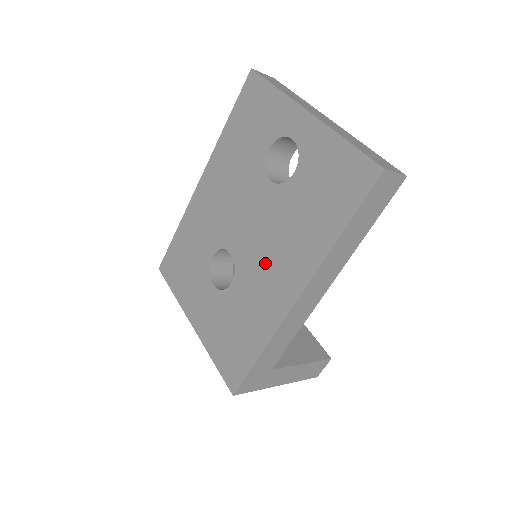
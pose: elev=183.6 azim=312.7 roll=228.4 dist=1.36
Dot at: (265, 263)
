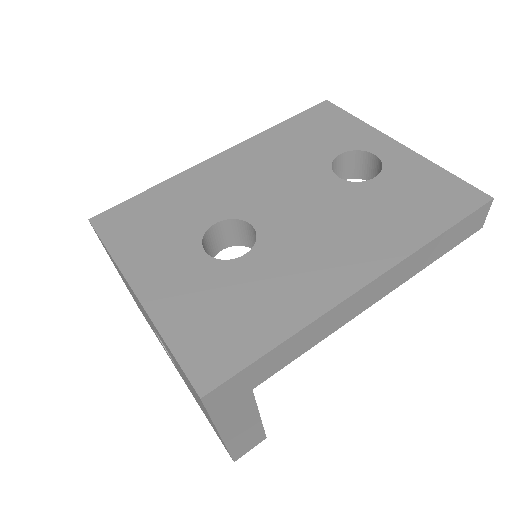
Dot at: (315, 243)
